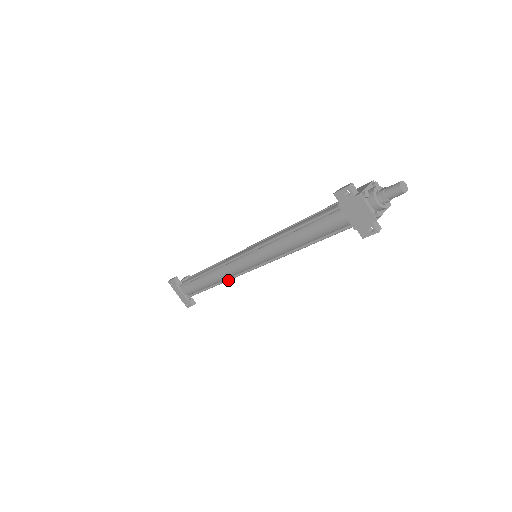
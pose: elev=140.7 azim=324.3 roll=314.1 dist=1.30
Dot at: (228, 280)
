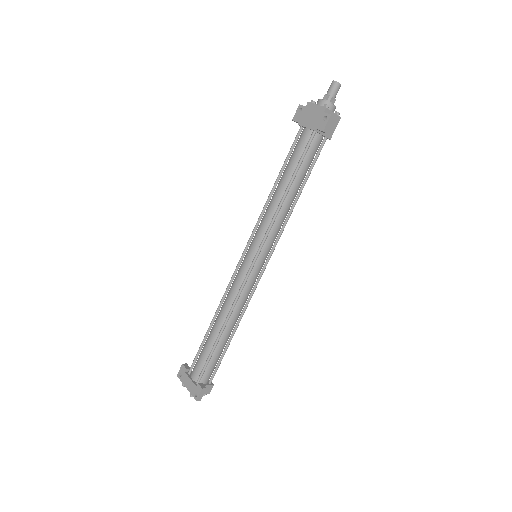
Dot at: (234, 305)
